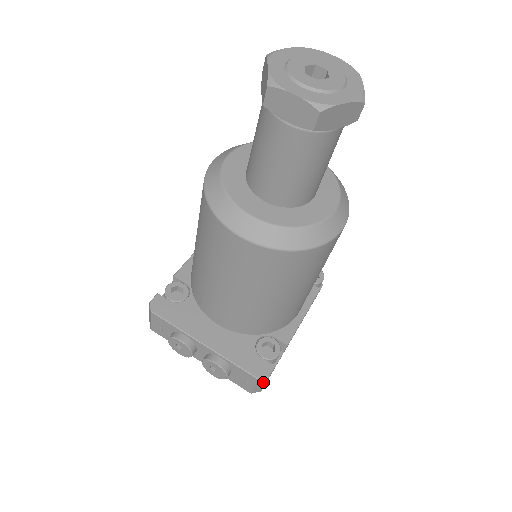
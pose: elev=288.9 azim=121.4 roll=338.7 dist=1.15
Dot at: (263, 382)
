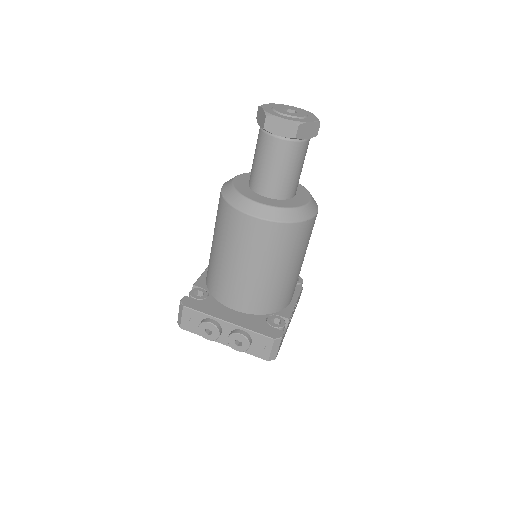
Dot at: (277, 345)
